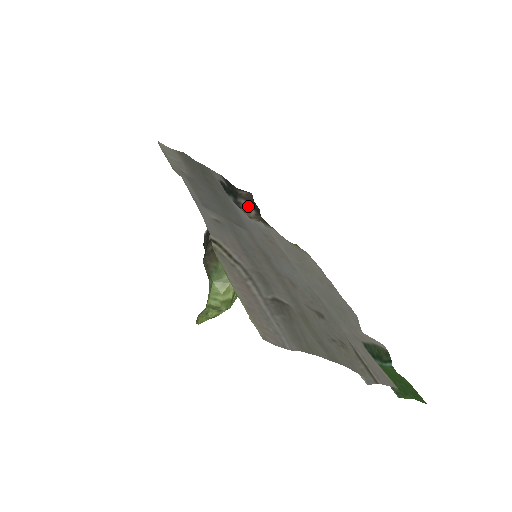
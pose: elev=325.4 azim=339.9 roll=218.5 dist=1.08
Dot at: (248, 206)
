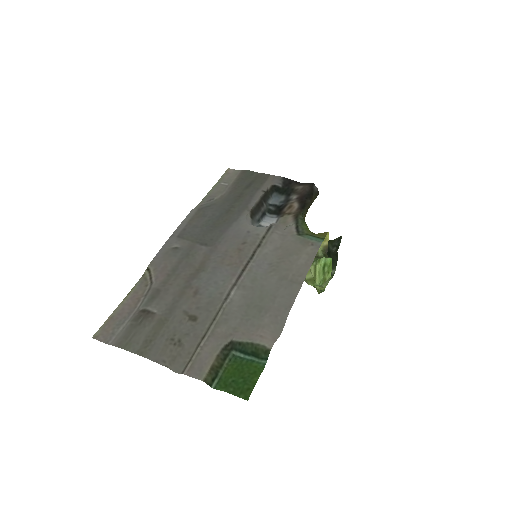
Dot at: (295, 202)
